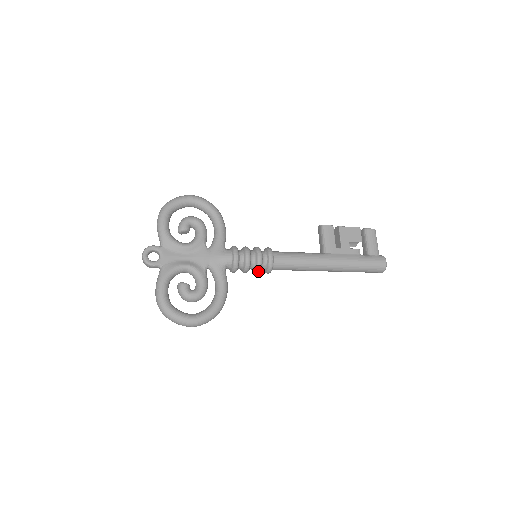
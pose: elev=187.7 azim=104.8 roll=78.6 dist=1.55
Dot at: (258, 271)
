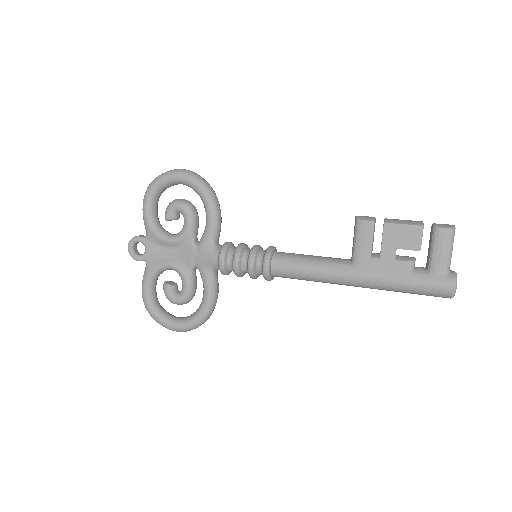
Dot at: (254, 278)
